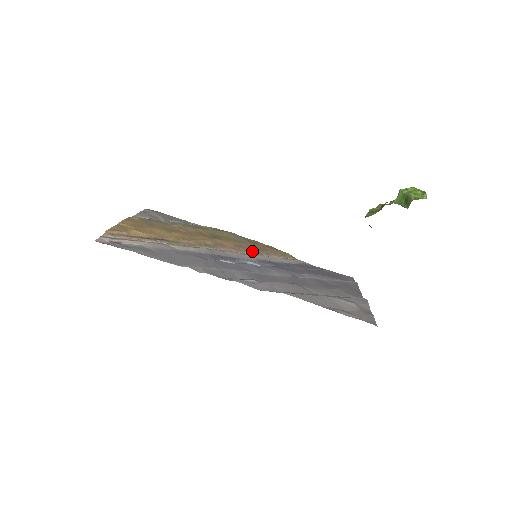
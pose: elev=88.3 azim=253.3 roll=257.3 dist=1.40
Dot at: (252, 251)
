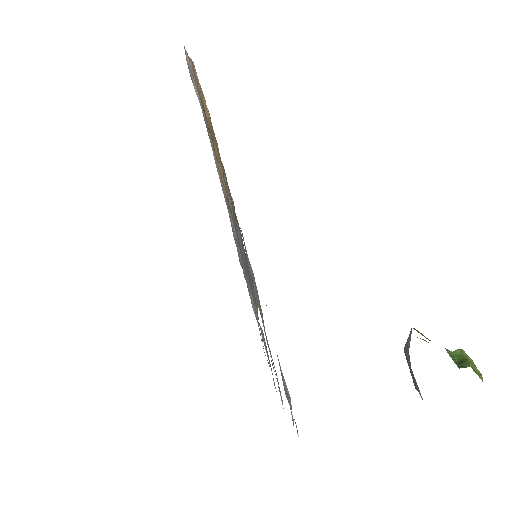
Dot at: occluded
